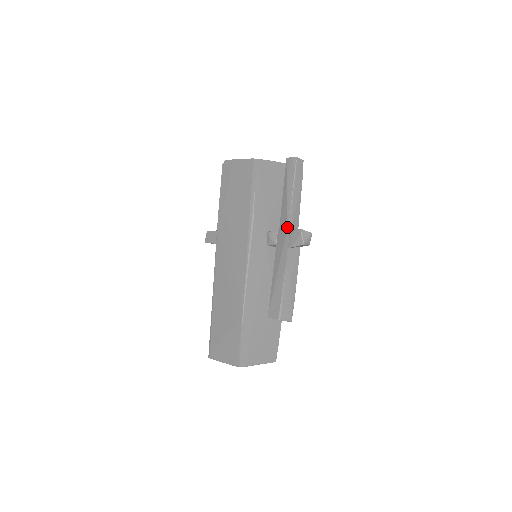
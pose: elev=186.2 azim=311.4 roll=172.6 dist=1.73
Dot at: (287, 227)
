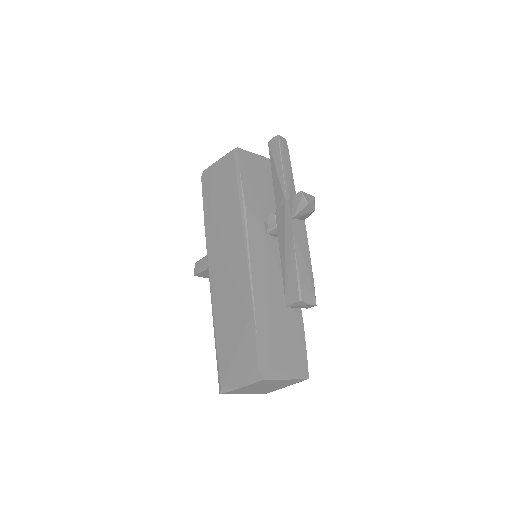
Dot at: (285, 200)
